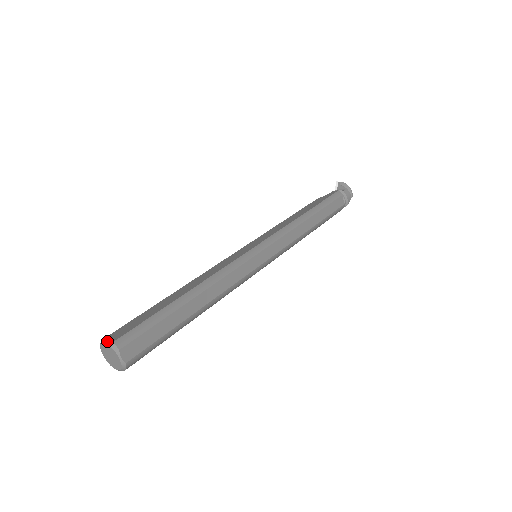
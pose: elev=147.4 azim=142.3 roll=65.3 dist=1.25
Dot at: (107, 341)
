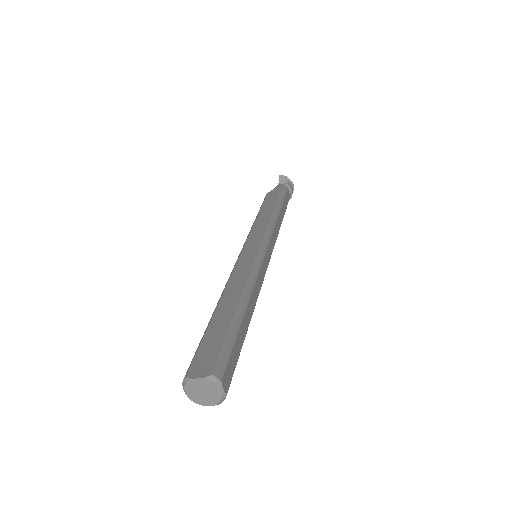
Dot at: (200, 375)
